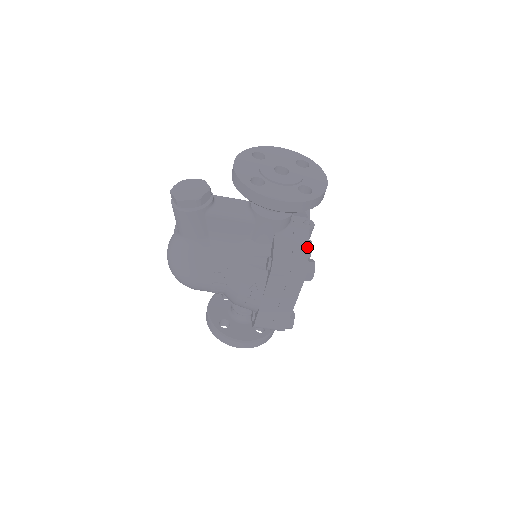
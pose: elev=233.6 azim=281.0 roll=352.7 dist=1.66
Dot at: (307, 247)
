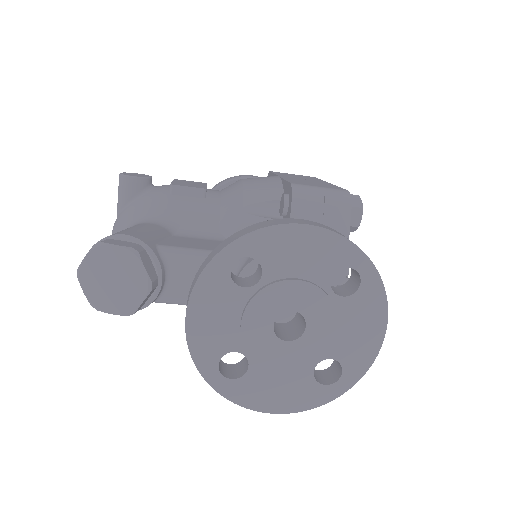
Dot at: occluded
